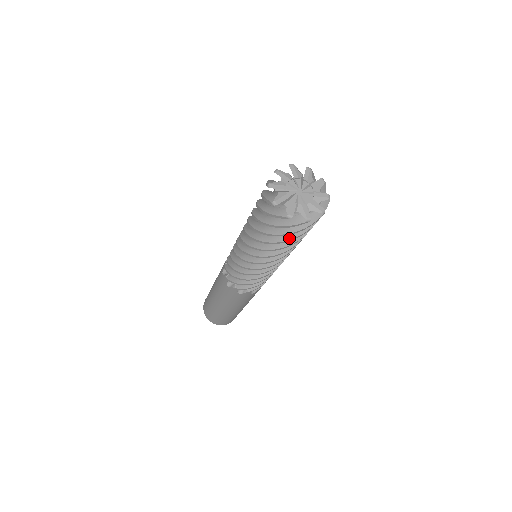
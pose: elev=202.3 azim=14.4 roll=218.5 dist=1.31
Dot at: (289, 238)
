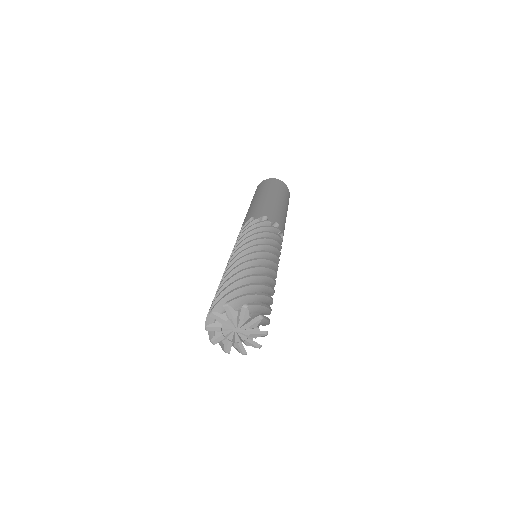
Dot at: occluded
